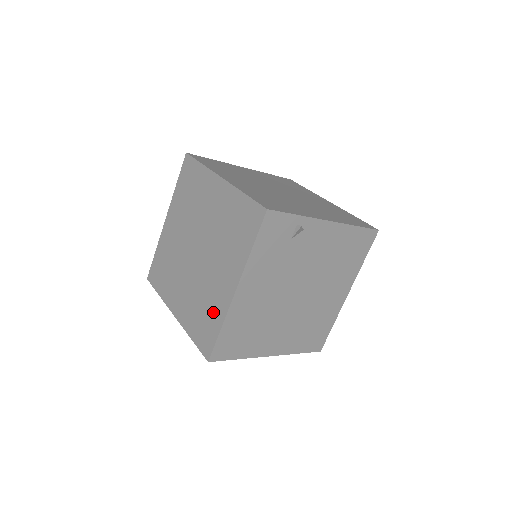
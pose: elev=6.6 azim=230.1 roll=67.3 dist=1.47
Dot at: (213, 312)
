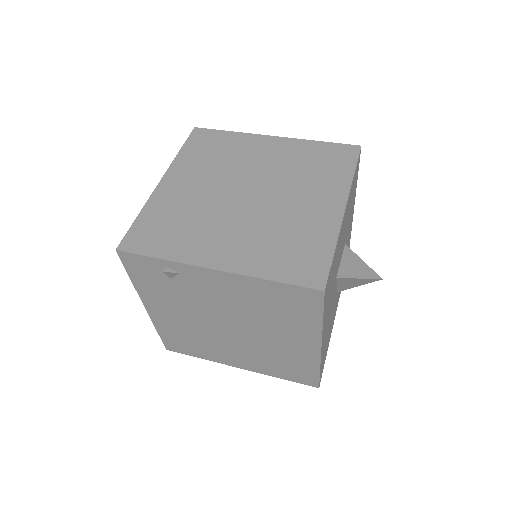
Dot at: occluded
